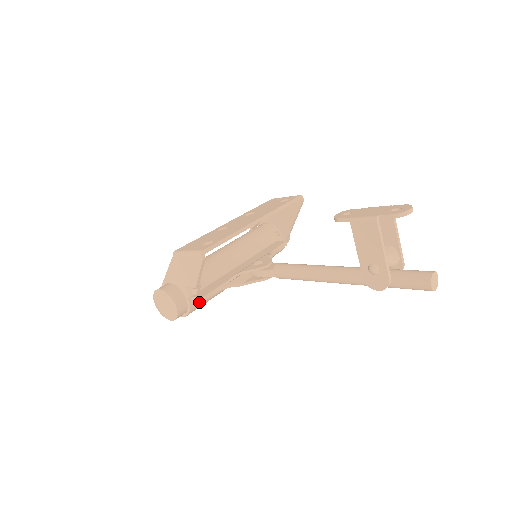
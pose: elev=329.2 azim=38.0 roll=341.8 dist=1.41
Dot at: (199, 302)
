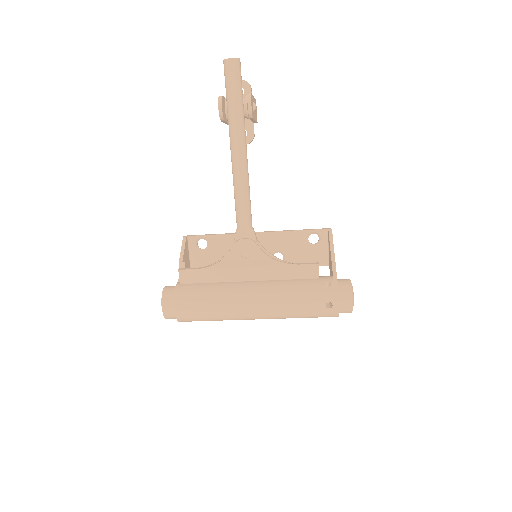
Dot at: (187, 288)
